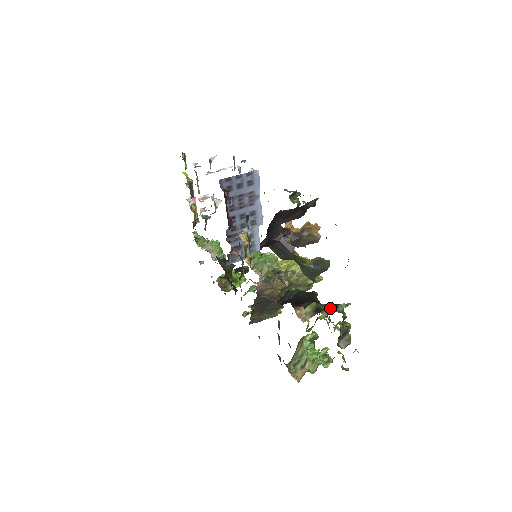
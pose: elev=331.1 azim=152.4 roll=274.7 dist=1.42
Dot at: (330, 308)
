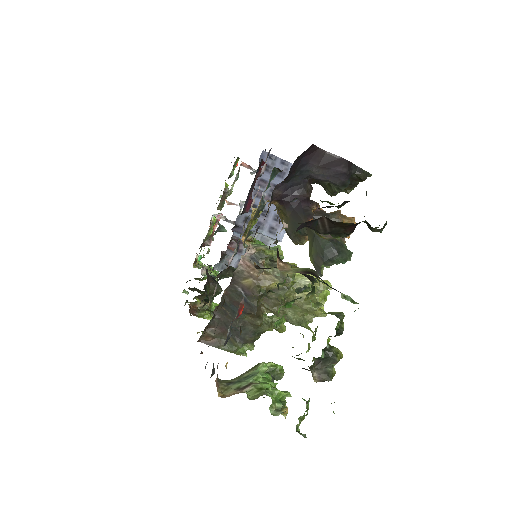
Dot at: (328, 285)
